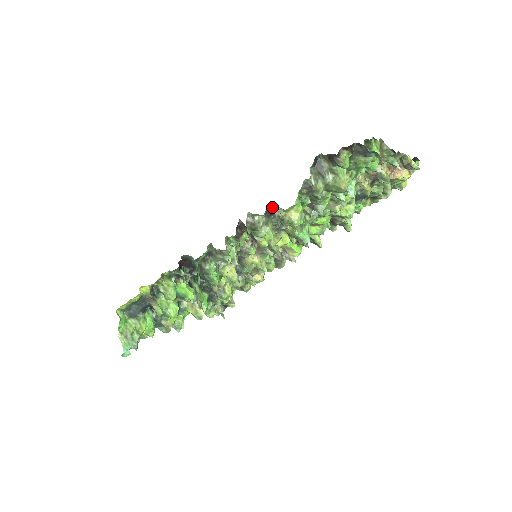
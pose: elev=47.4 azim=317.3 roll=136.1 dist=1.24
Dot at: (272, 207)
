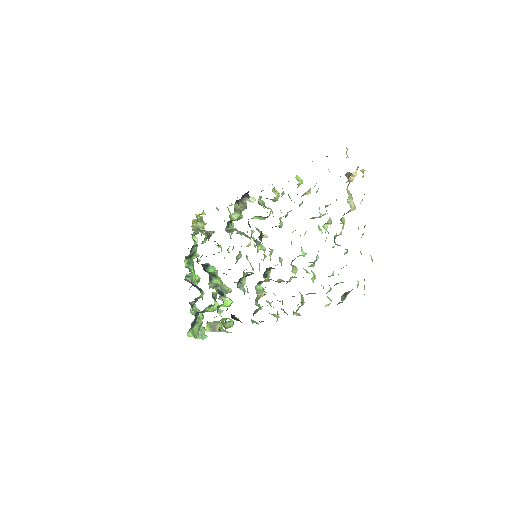
Dot at: occluded
